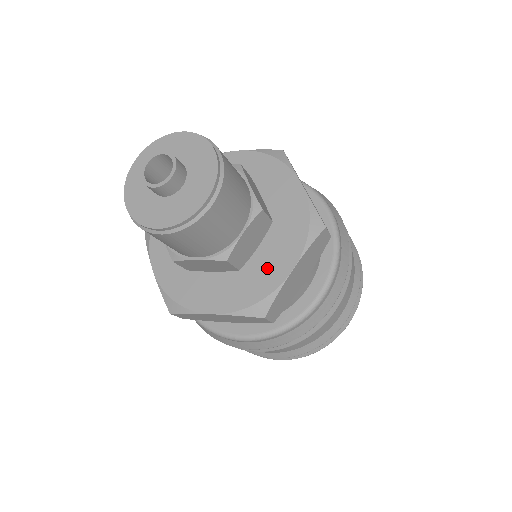
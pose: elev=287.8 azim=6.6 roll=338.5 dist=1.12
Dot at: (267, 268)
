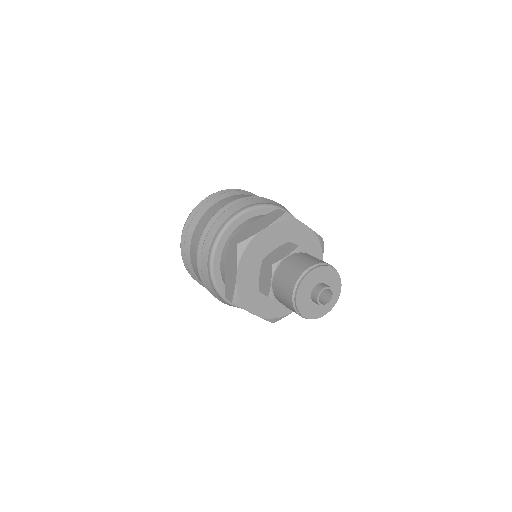
Dot at: occluded
